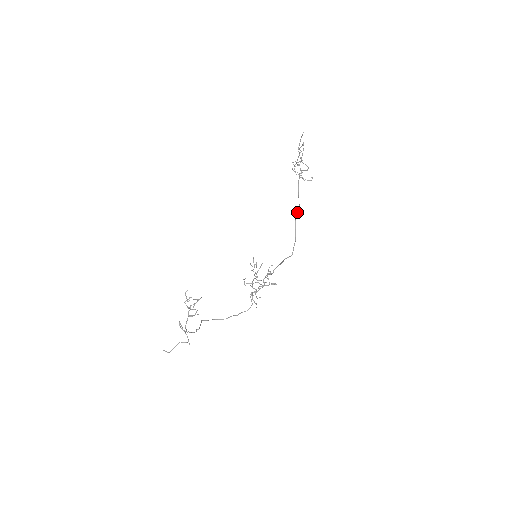
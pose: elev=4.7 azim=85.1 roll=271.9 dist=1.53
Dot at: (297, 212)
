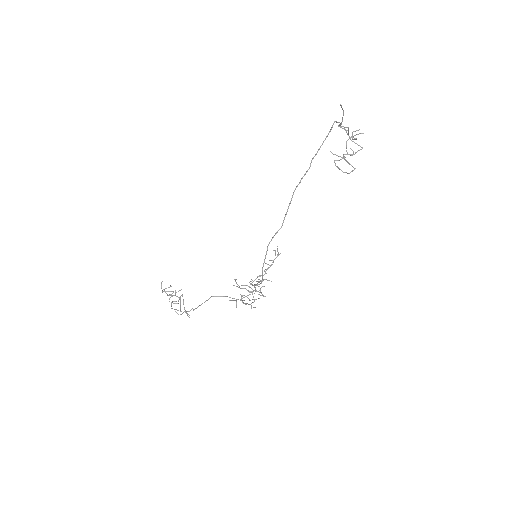
Dot at: (275, 233)
